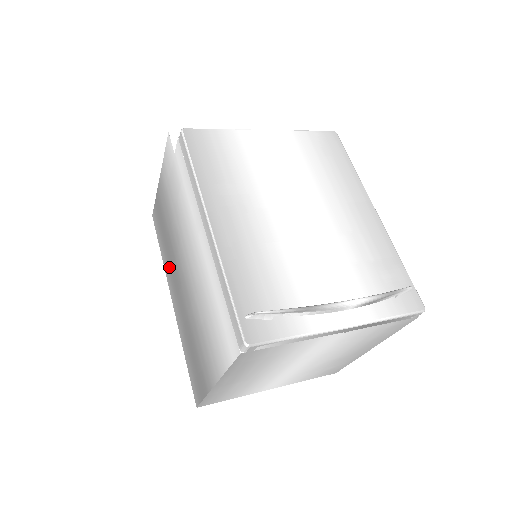
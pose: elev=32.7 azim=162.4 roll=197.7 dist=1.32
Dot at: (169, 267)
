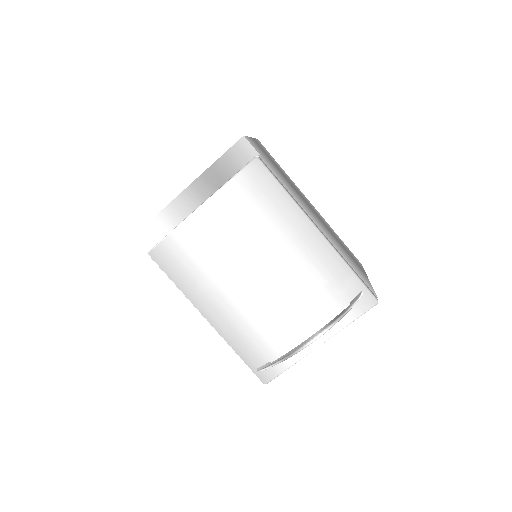
Dot at: occluded
